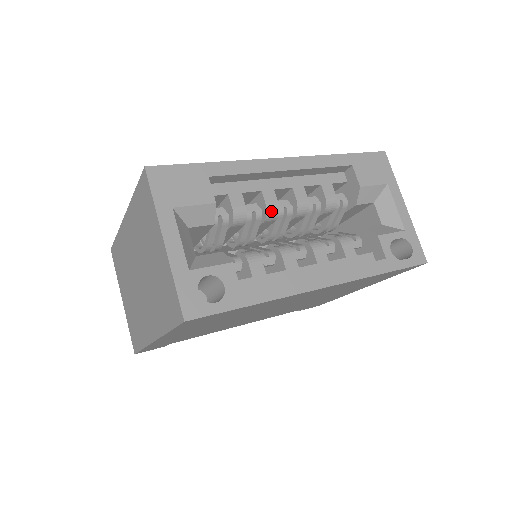
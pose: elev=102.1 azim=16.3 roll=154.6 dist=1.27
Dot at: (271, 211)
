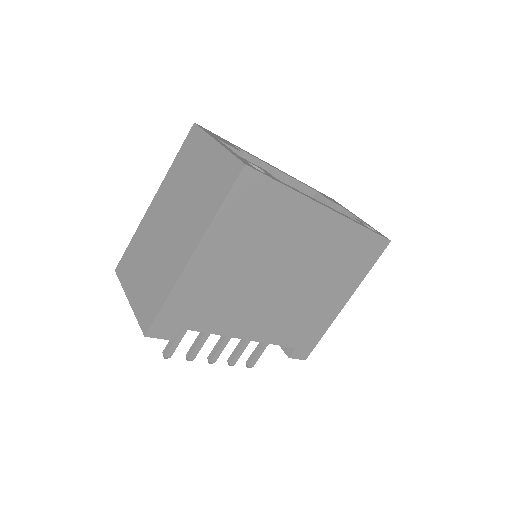
Dot at: occluded
